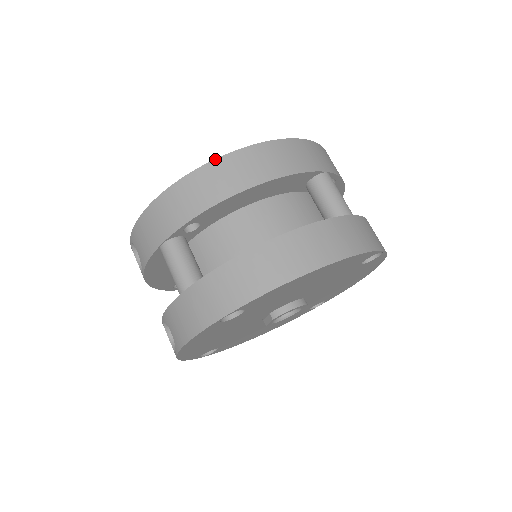
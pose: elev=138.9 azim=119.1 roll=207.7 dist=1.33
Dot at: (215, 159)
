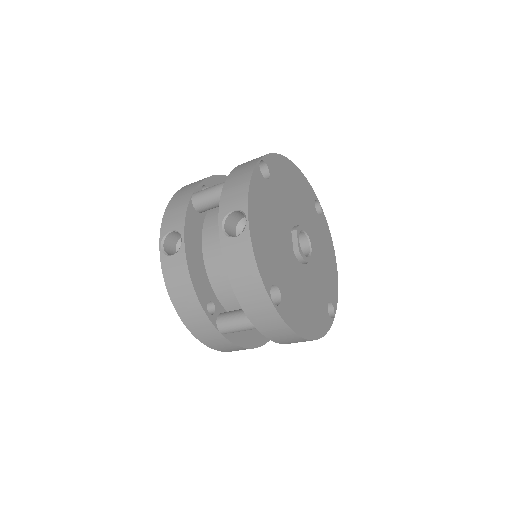
Dot at: occluded
